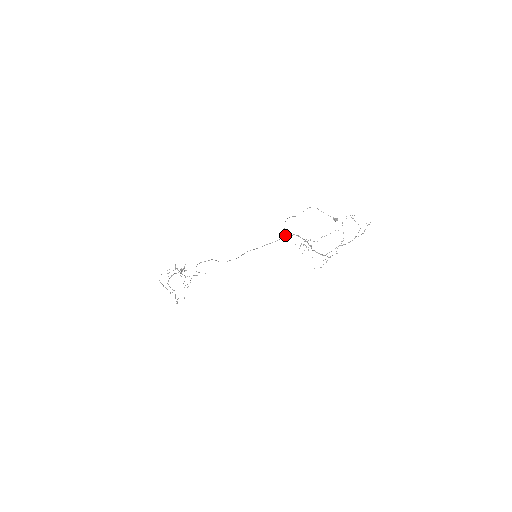
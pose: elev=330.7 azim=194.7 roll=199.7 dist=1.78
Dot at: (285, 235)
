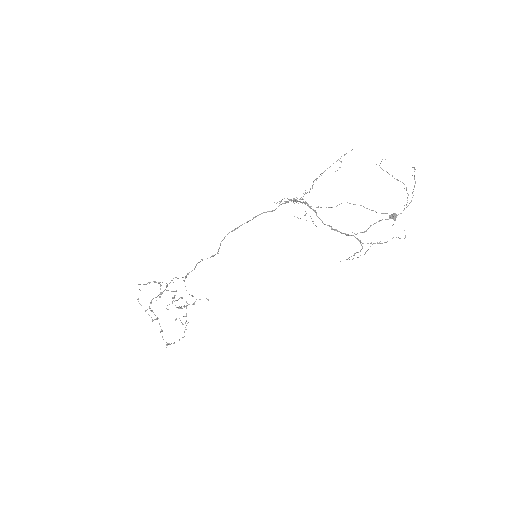
Dot at: (279, 205)
